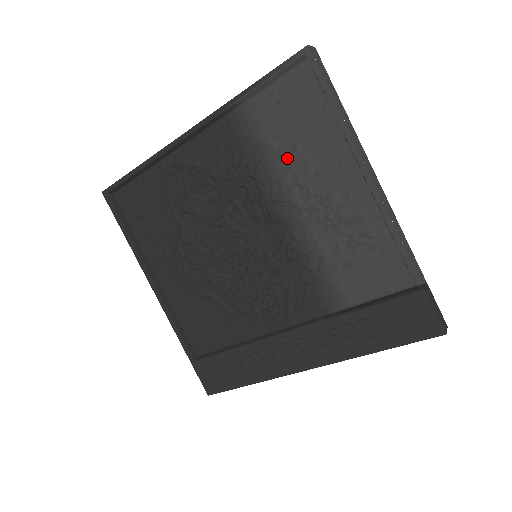
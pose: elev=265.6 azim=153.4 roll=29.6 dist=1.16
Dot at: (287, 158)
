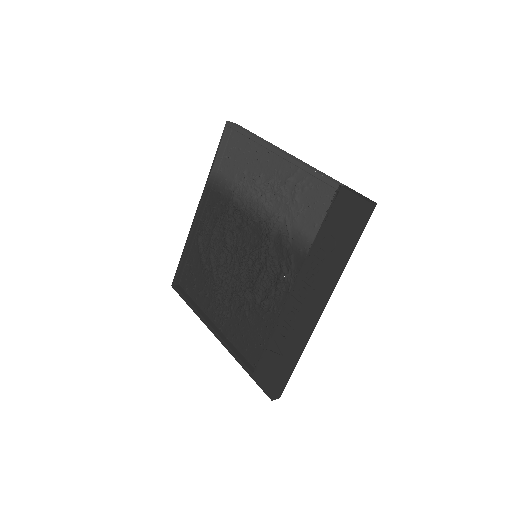
Dot at: (244, 181)
